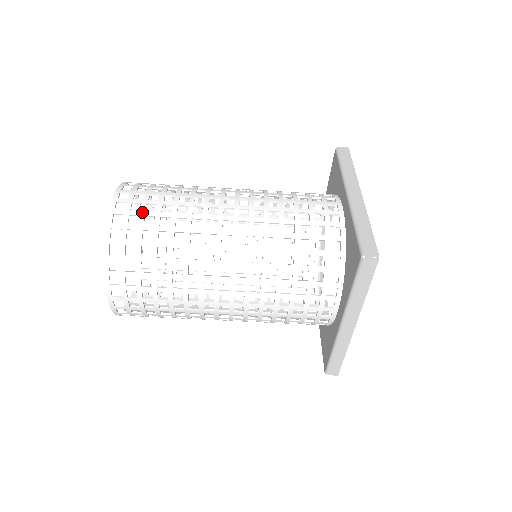
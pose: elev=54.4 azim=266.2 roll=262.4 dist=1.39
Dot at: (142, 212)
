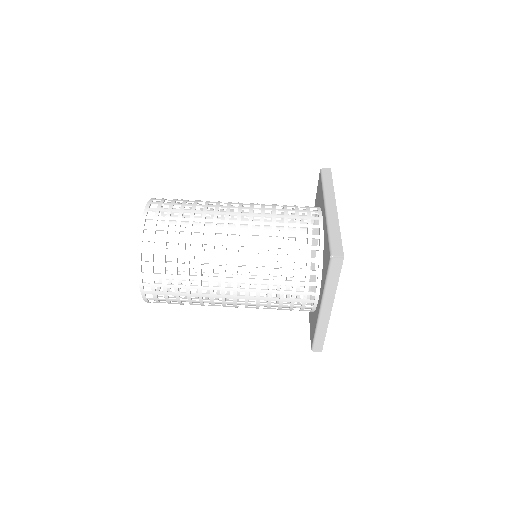
Dot at: occluded
